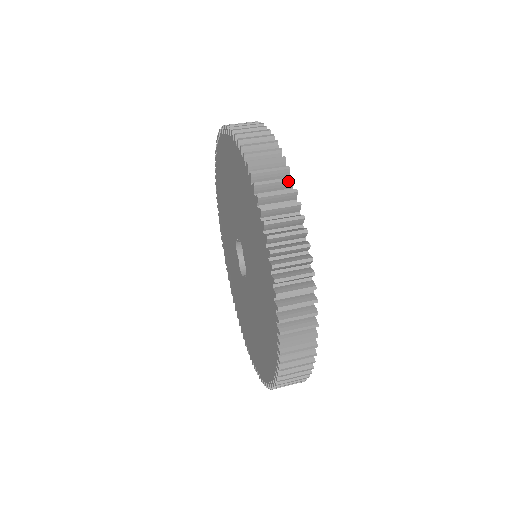
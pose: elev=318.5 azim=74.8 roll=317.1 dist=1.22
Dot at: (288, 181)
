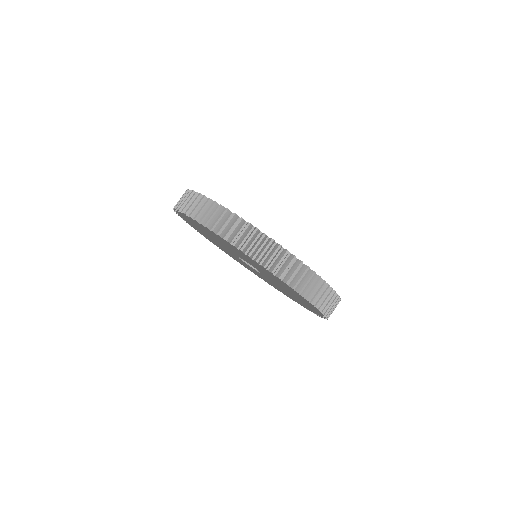
Dot at: (214, 205)
